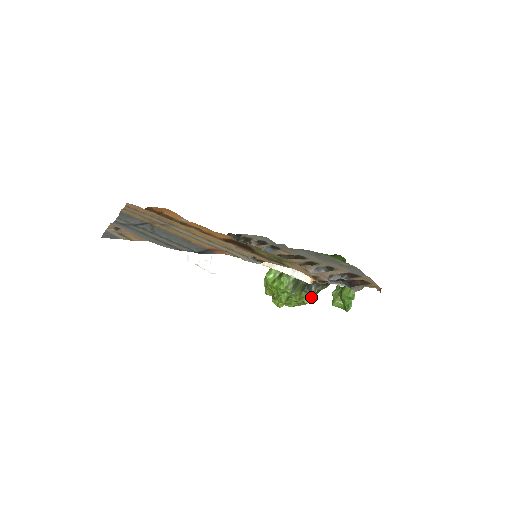
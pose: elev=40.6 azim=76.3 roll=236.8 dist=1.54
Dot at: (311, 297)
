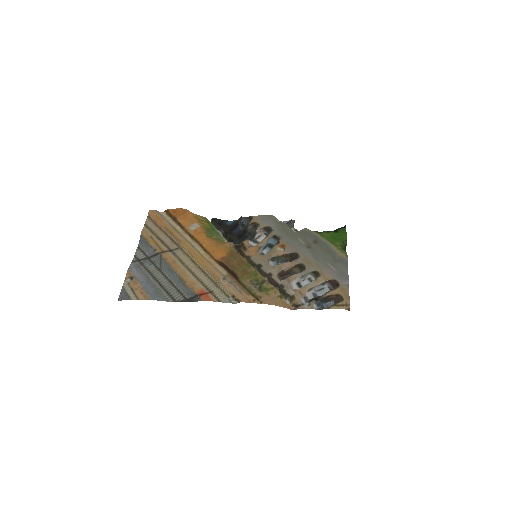
Dot at: occluded
